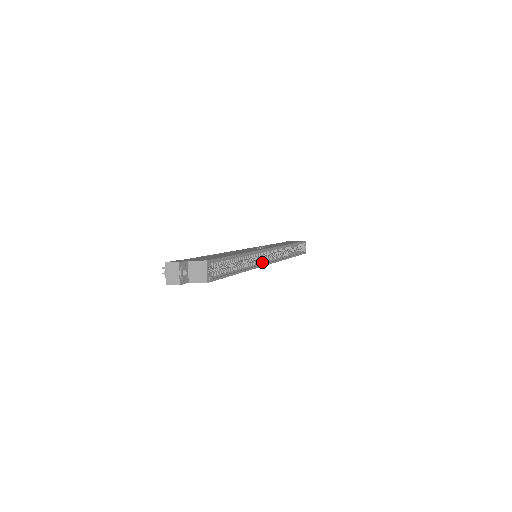
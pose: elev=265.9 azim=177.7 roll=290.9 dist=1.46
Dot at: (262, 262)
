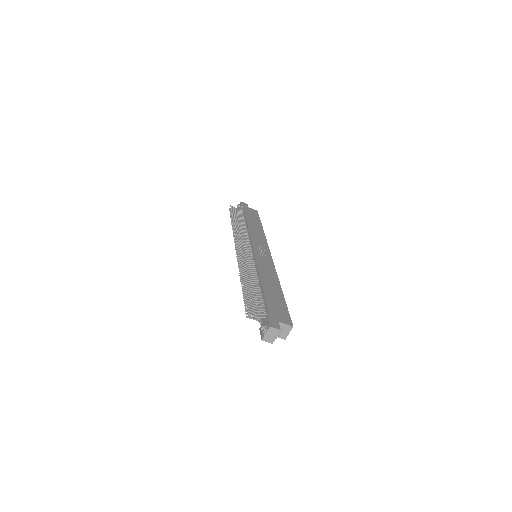
Dot at: occluded
